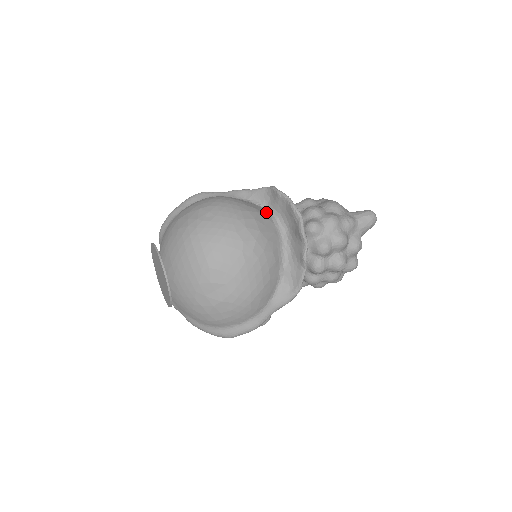
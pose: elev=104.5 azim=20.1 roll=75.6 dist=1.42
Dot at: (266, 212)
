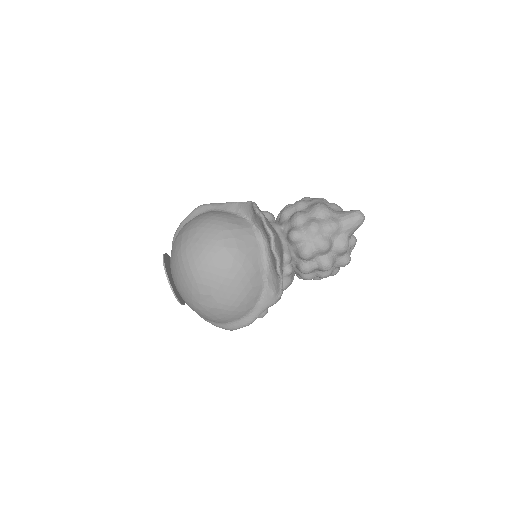
Dot at: (249, 226)
